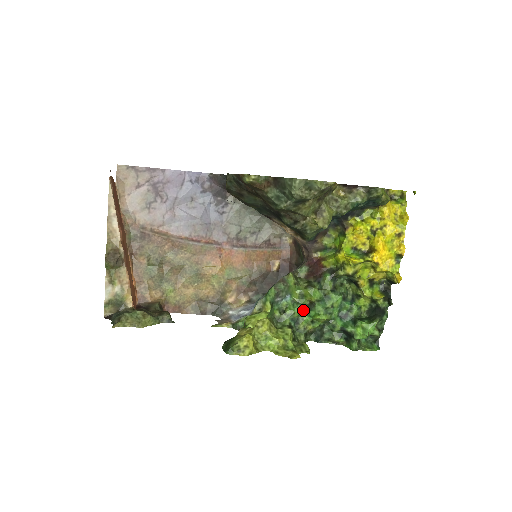
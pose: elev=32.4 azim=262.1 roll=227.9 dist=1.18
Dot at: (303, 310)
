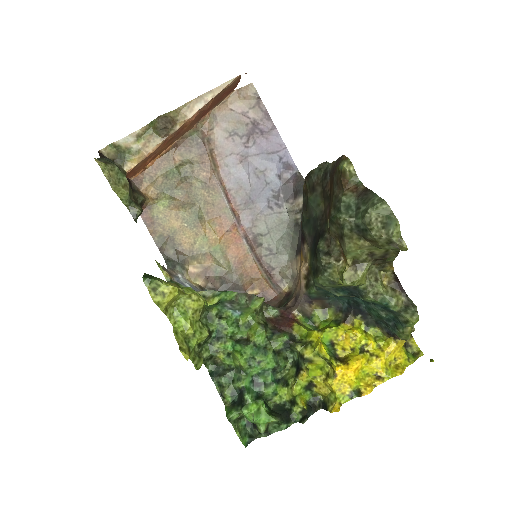
Dot at: (234, 337)
